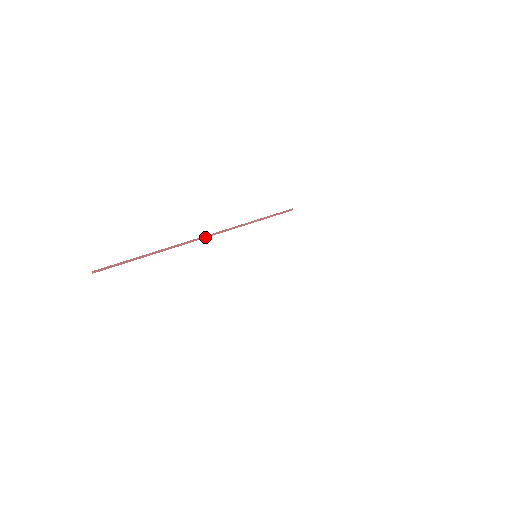
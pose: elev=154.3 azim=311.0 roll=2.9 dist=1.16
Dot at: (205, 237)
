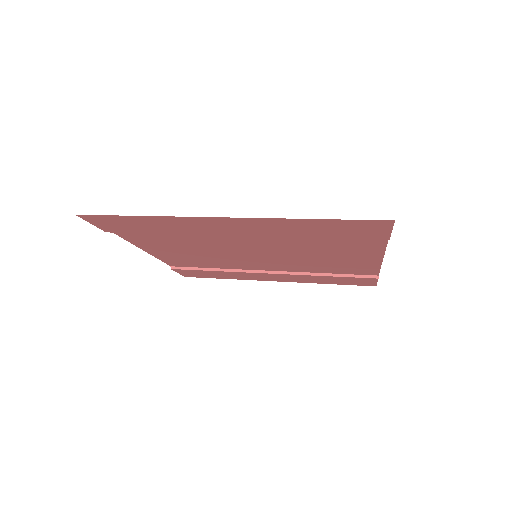
Dot at: (266, 273)
